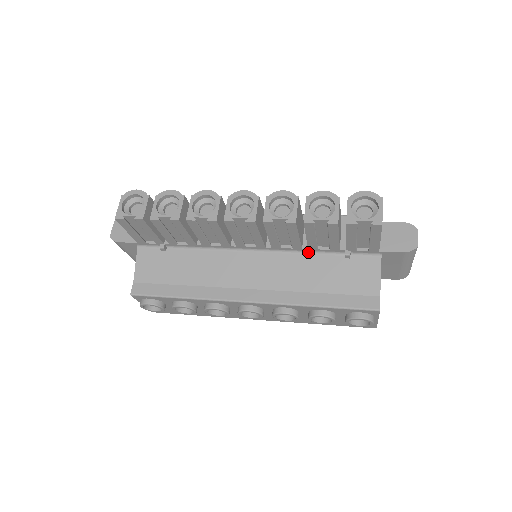
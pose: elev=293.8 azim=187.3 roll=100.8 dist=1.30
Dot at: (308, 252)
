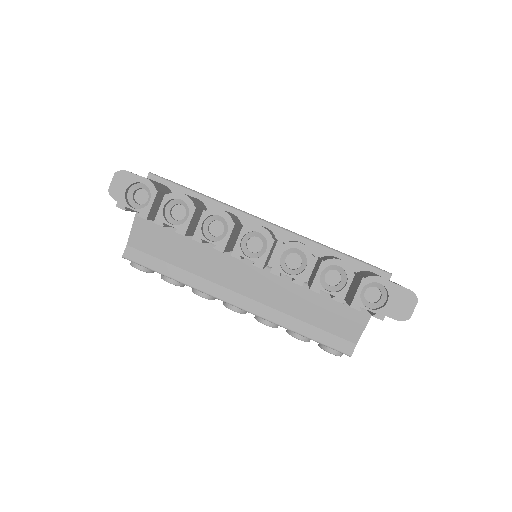
Dot at: (307, 283)
